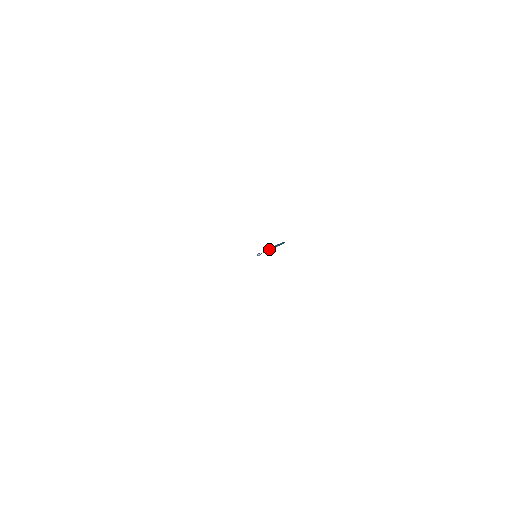
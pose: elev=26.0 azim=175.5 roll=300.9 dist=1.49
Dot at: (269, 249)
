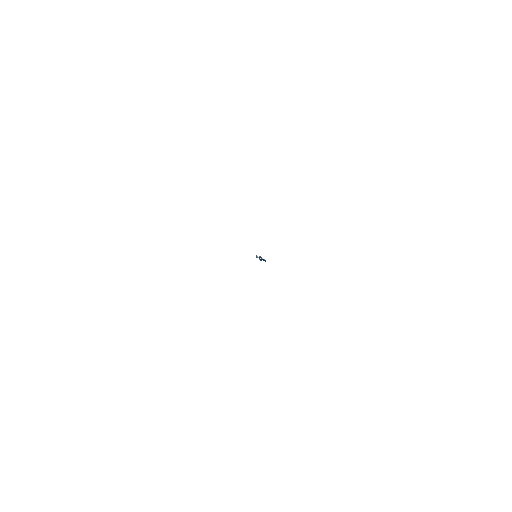
Dot at: (262, 258)
